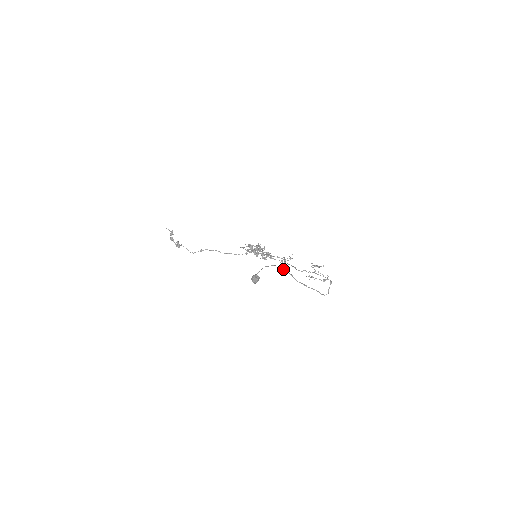
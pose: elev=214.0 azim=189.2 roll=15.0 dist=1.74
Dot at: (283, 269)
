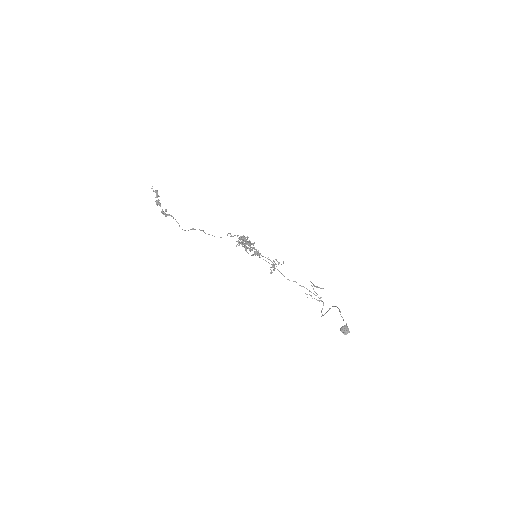
Dot at: occluded
